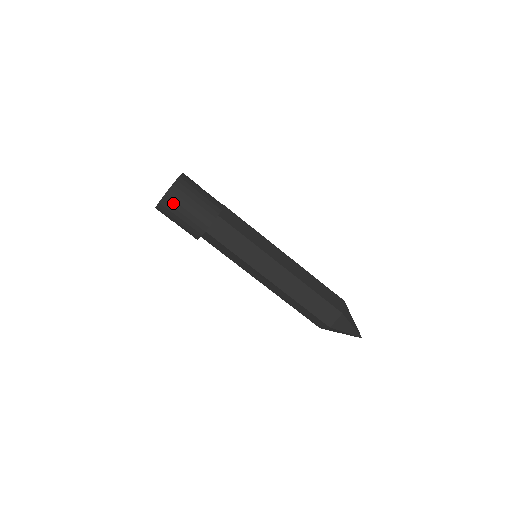
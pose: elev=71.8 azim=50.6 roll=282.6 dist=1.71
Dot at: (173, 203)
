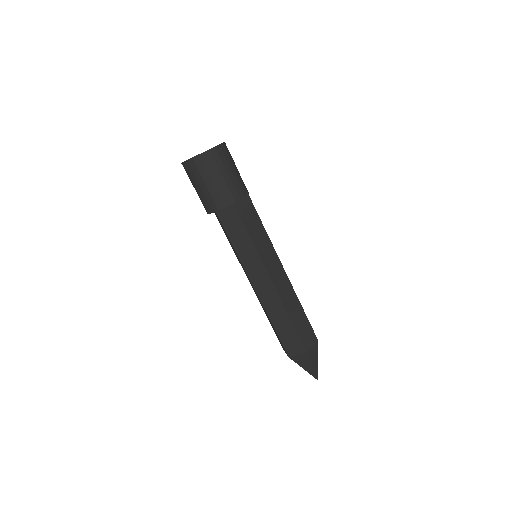
Dot at: (196, 170)
